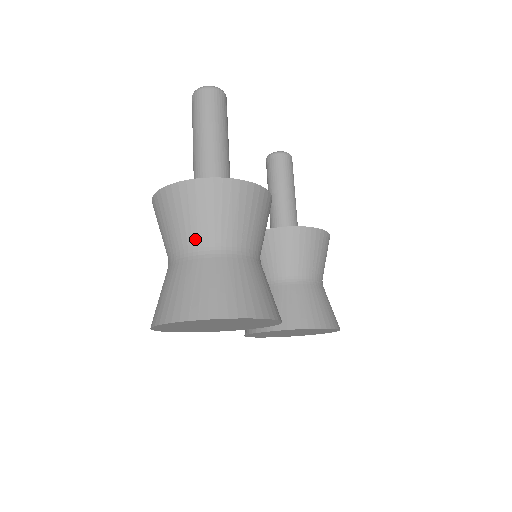
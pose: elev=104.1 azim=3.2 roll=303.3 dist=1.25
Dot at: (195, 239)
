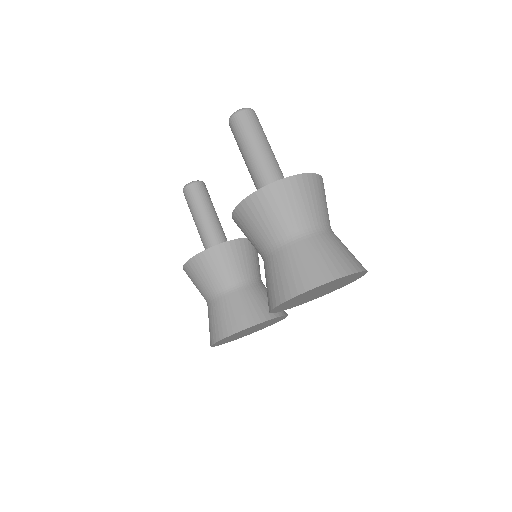
Dot at: (322, 218)
